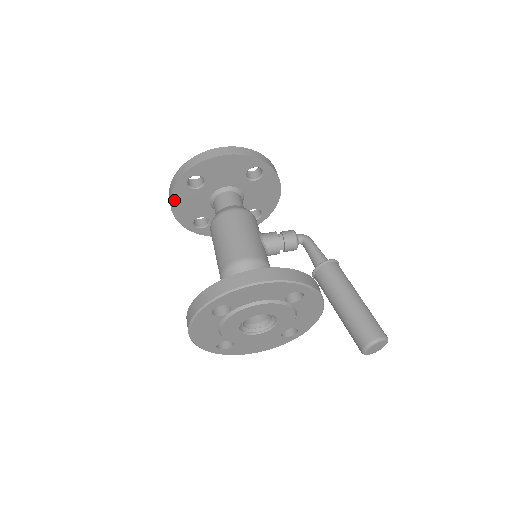
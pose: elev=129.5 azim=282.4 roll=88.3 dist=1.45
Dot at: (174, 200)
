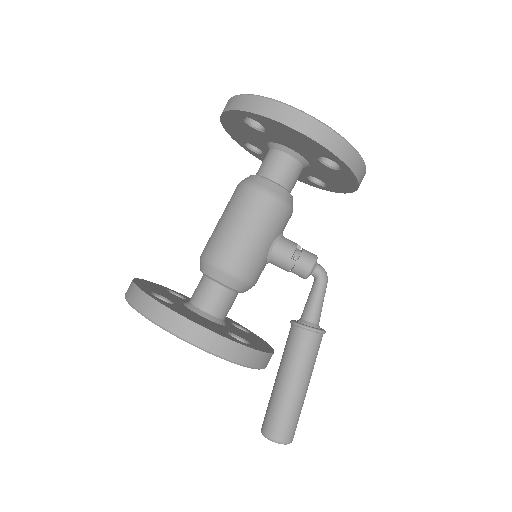
Dot at: (225, 118)
